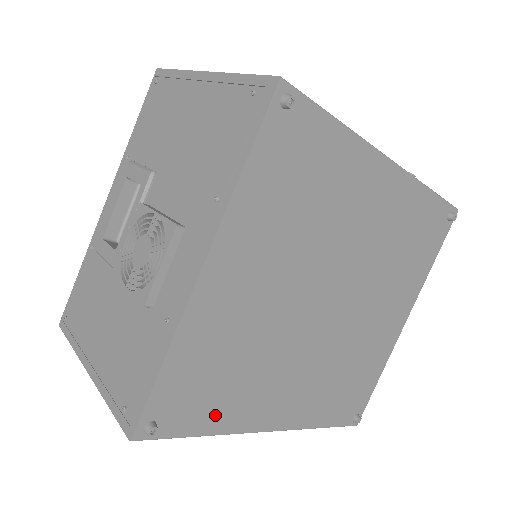
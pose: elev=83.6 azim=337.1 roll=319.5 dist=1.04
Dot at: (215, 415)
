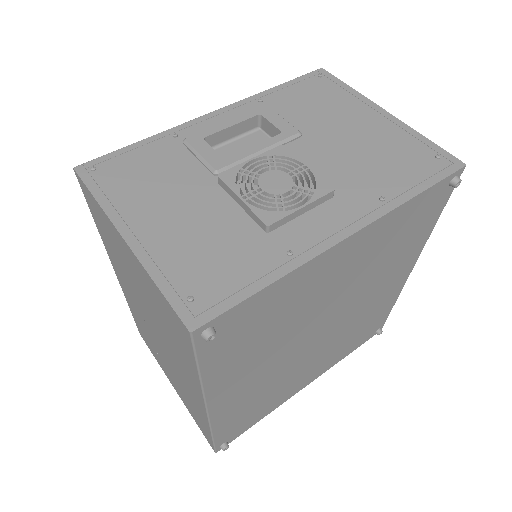
Dot at: (222, 362)
